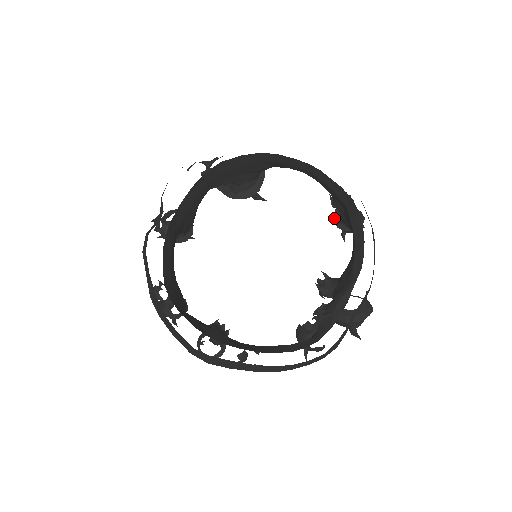
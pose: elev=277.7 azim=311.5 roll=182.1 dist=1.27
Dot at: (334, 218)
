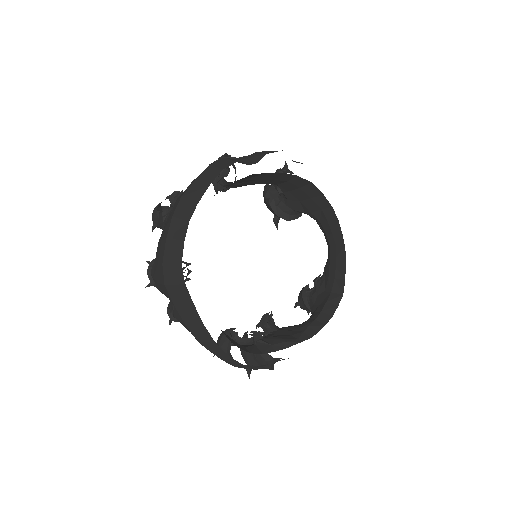
Dot at: (305, 289)
